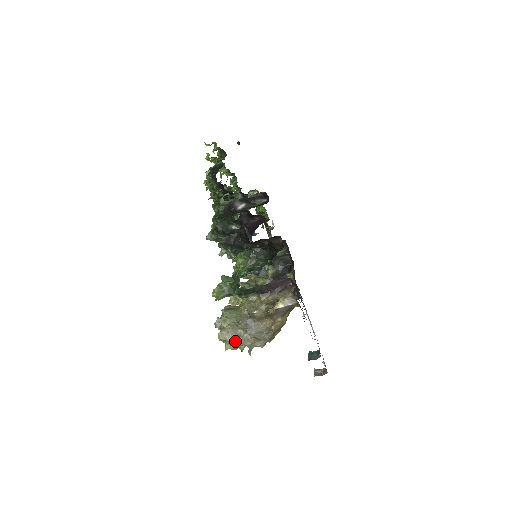
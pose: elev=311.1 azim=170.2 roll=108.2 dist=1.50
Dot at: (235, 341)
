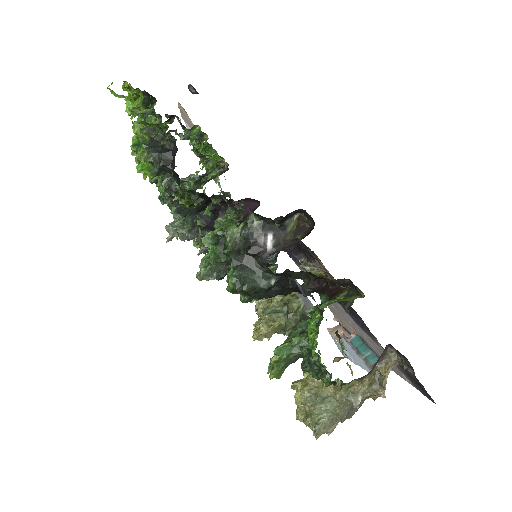
Dot at: (333, 428)
